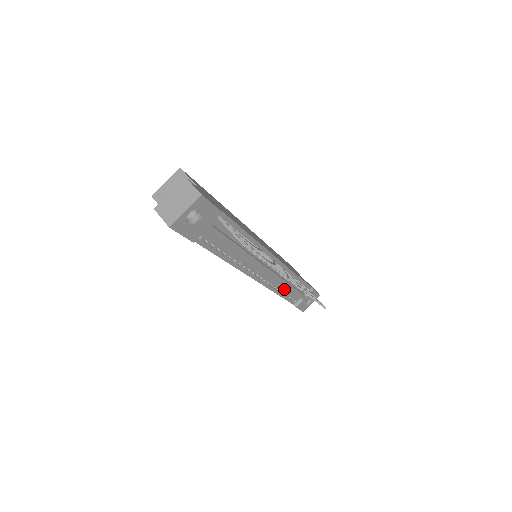
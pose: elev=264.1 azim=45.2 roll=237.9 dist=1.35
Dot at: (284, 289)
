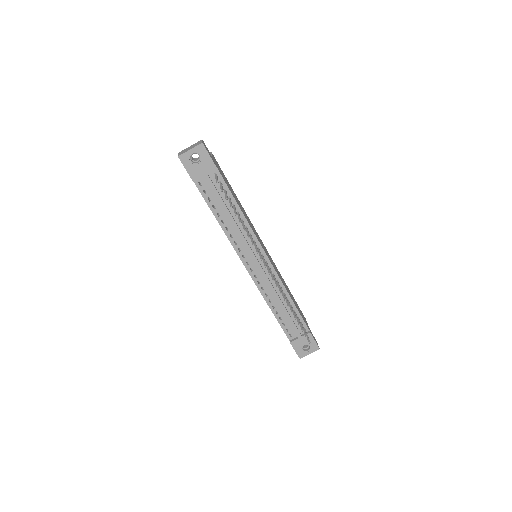
Dot at: (277, 306)
